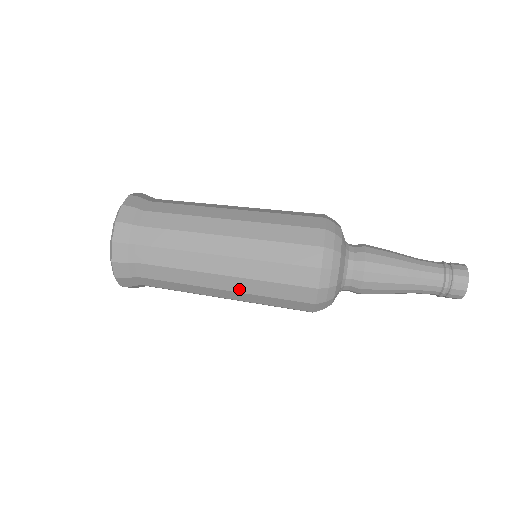
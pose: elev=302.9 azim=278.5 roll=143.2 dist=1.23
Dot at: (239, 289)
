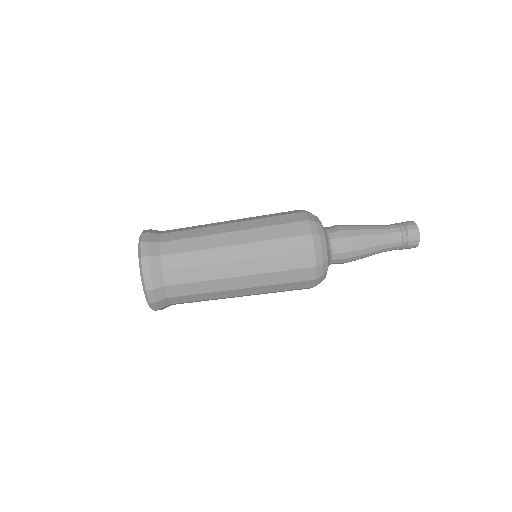
Dot at: (253, 271)
